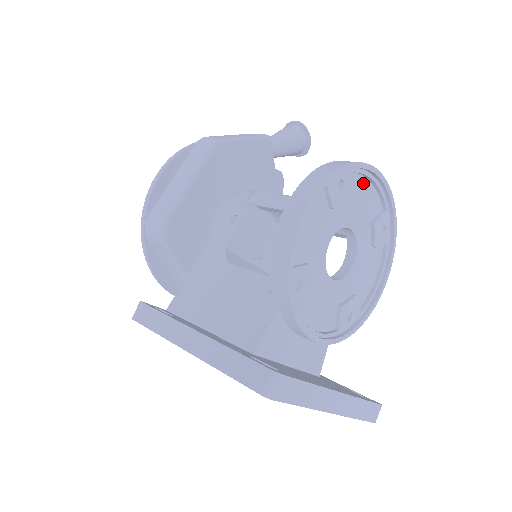
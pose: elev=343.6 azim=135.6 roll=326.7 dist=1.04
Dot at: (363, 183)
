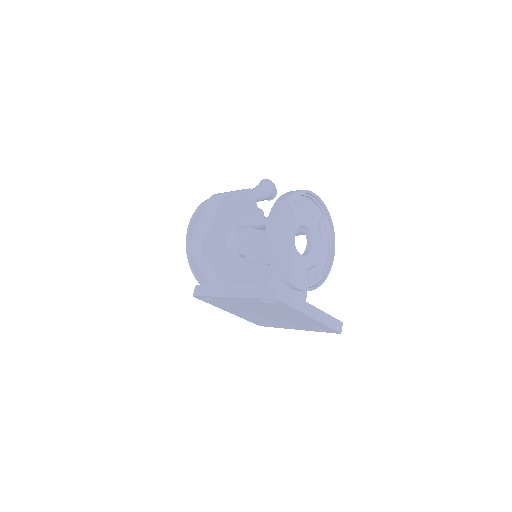
Dot at: (308, 201)
